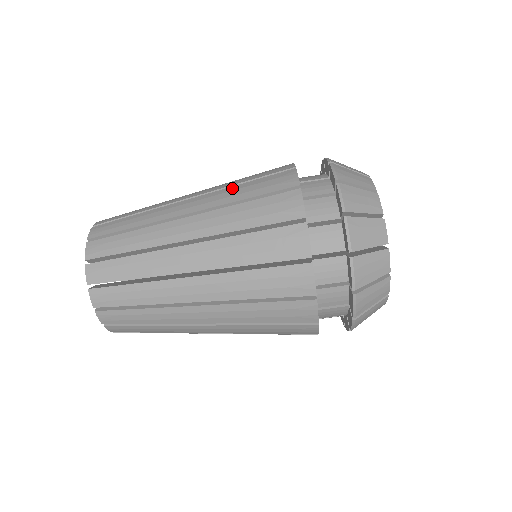
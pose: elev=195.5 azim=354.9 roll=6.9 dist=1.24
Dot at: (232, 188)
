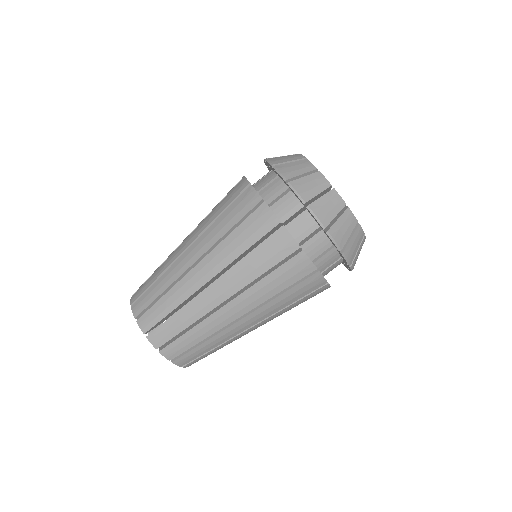
Dot at: (241, 264)
